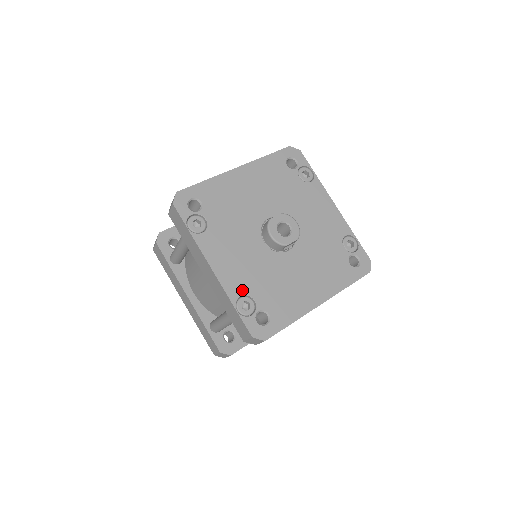
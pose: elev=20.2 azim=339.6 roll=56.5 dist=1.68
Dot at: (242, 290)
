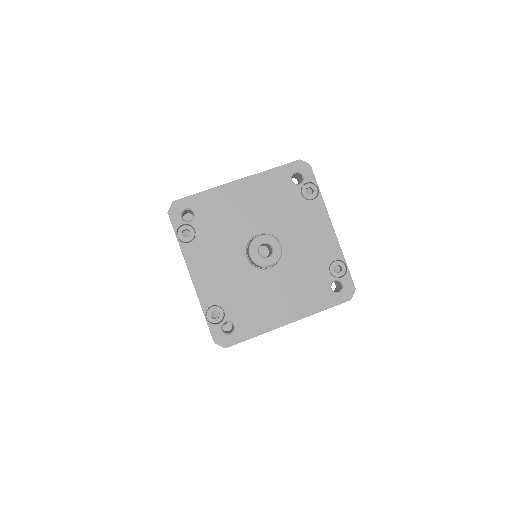
Dot at: (215, 300)
